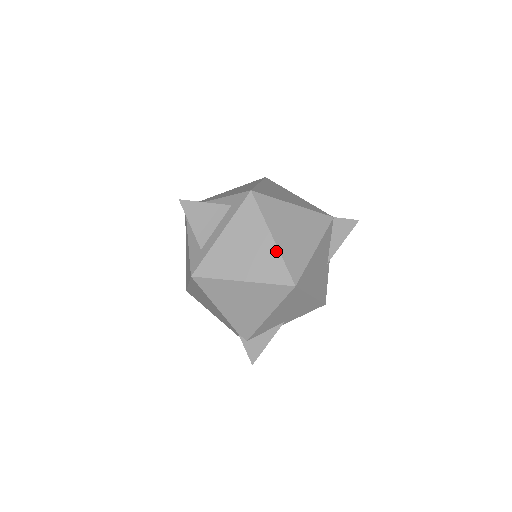
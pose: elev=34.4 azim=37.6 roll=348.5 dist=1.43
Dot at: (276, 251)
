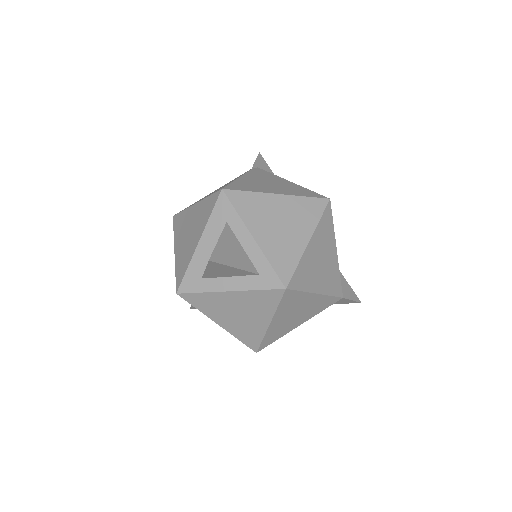
Dot at: (263, 331)
